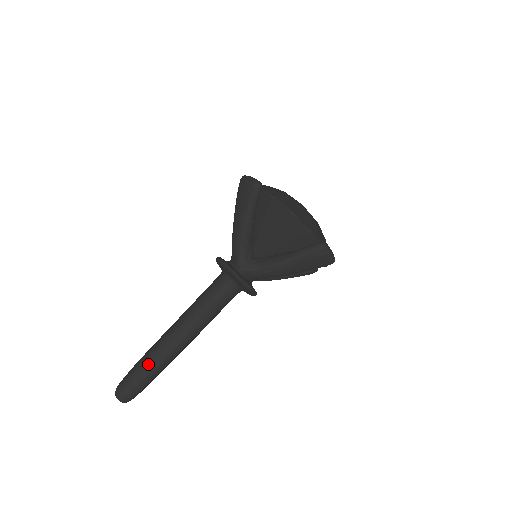
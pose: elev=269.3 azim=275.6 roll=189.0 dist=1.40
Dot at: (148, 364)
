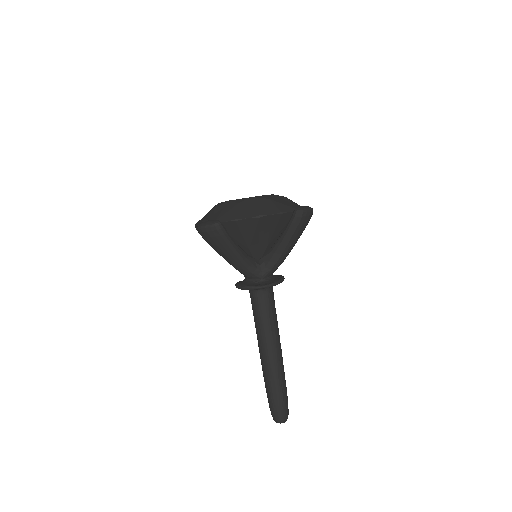
Dot at: (276, 389)
